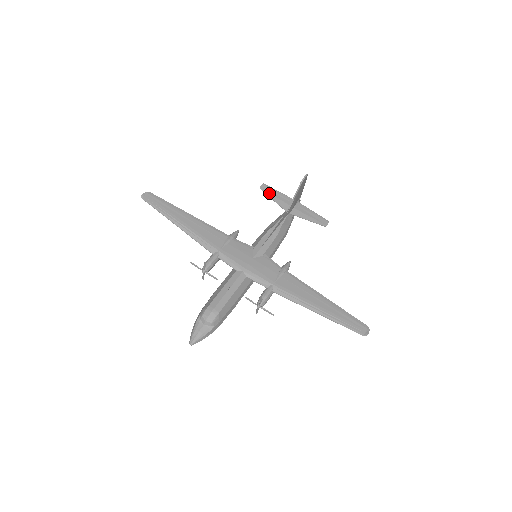
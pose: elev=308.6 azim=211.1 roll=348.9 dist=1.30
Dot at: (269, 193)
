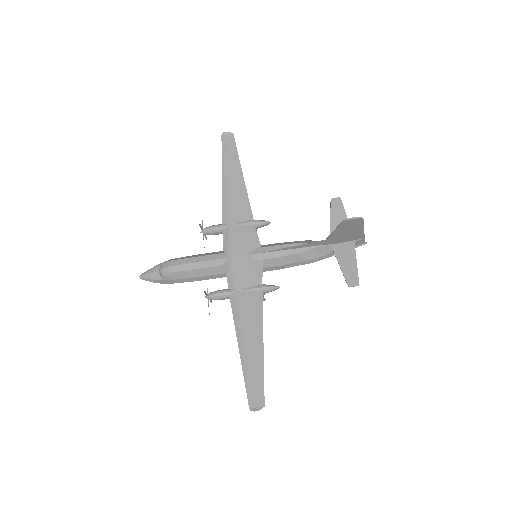
Dot at: (334, 210)
